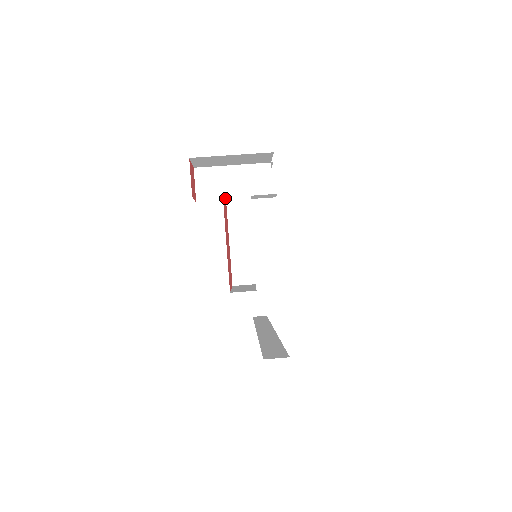
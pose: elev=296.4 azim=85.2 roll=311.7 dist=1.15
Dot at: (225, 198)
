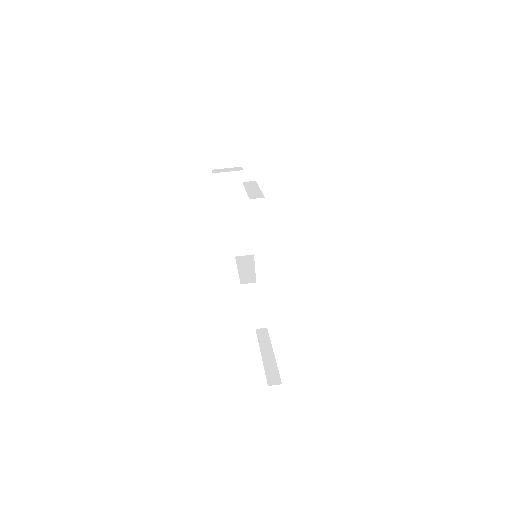
Dot at: (229, 171)
